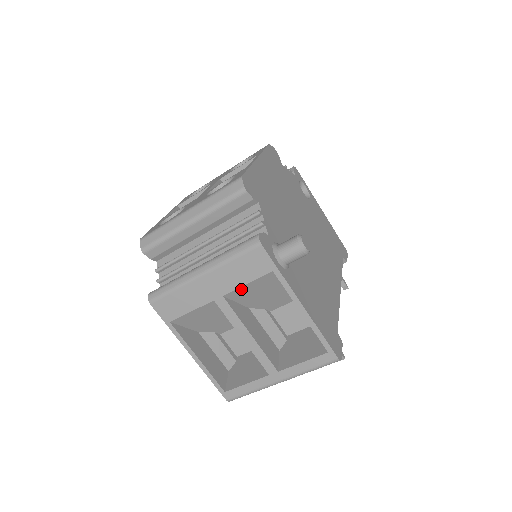
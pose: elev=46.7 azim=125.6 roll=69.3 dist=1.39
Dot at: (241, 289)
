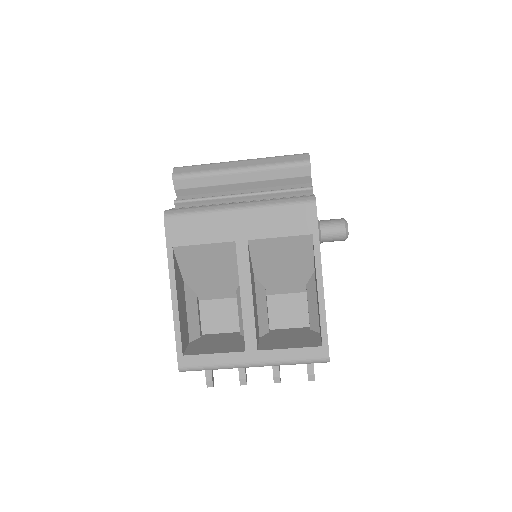
Dot at: (269, 241)
